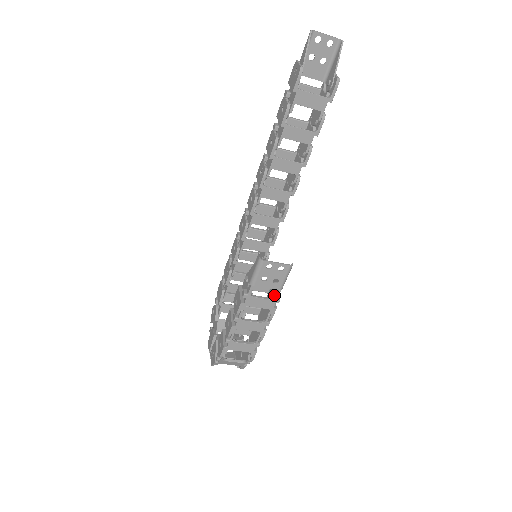
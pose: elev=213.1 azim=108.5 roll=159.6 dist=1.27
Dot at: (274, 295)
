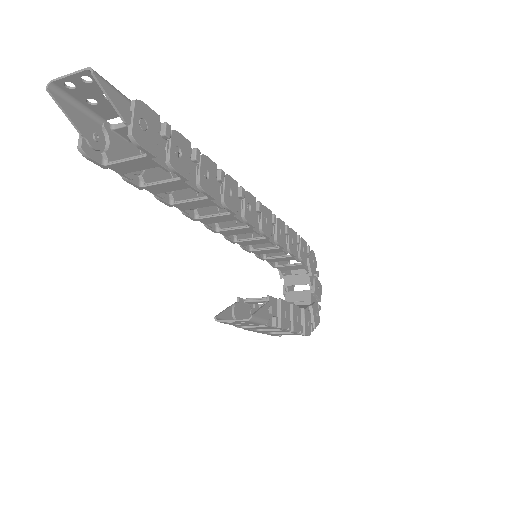
Dot at: (269, 320)
